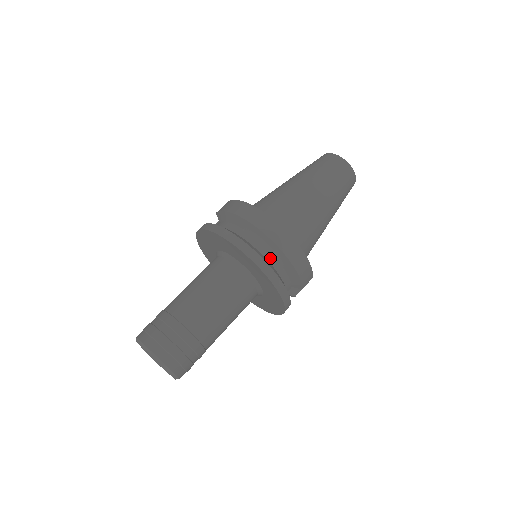
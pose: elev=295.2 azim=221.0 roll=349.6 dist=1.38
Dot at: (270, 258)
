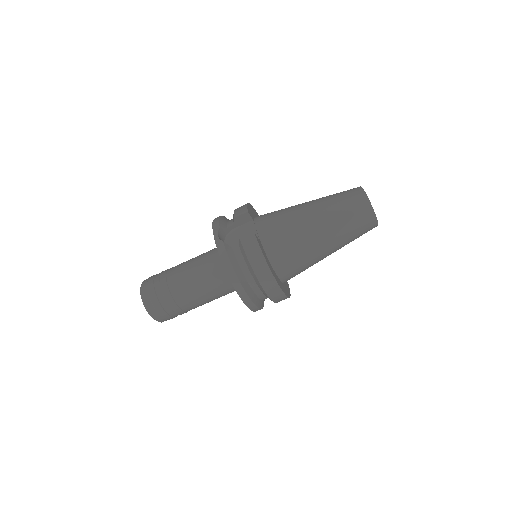
Dot at: (264, 298)
